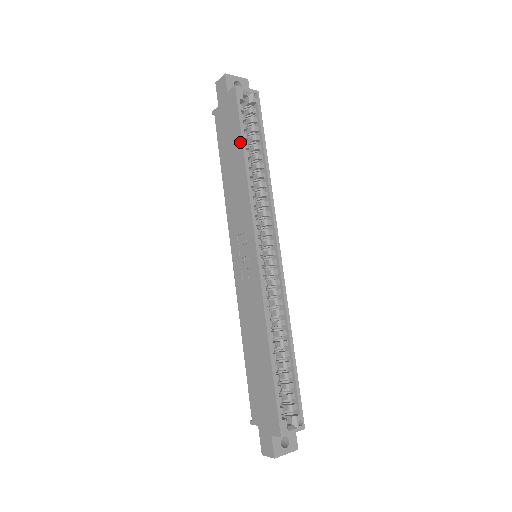
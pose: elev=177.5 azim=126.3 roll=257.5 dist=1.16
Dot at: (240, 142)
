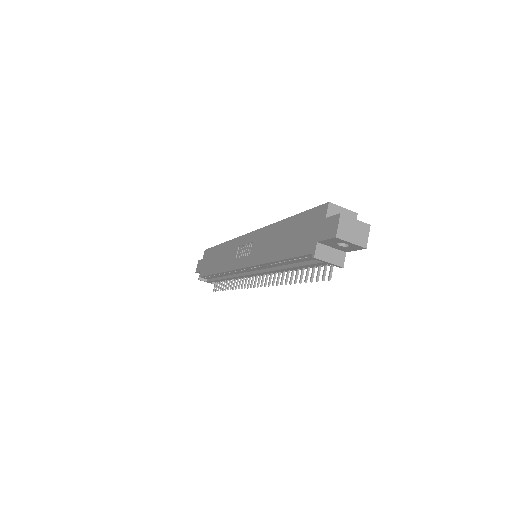
Dot at: (217, 247)
